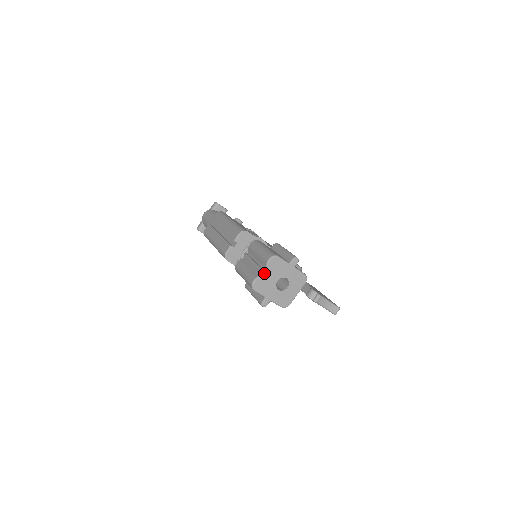
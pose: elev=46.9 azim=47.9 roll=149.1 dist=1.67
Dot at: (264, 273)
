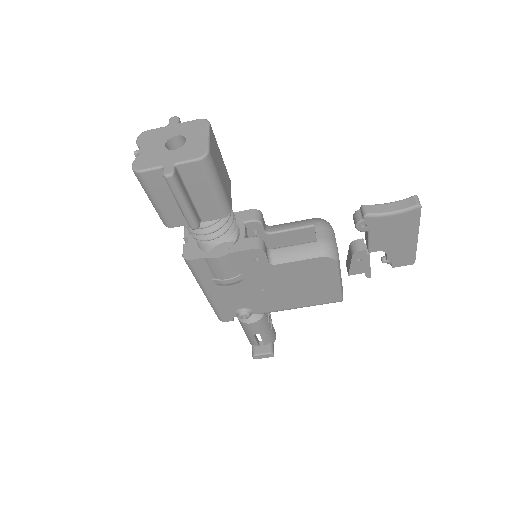
Dot at: (140, 151)
